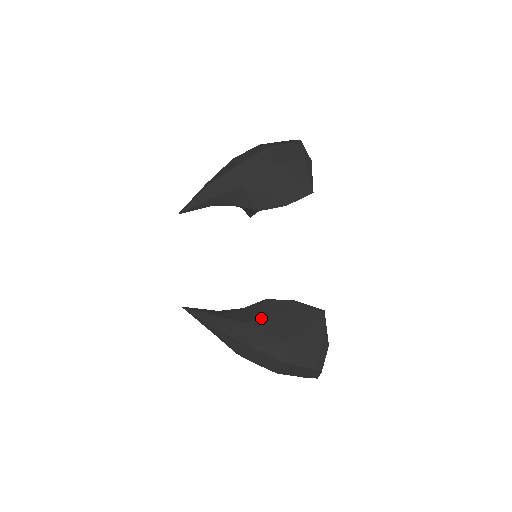
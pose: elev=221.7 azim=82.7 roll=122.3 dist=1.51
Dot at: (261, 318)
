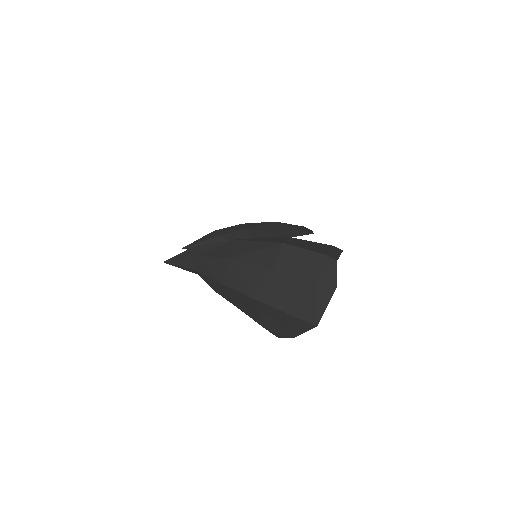
Dot at: occluded
